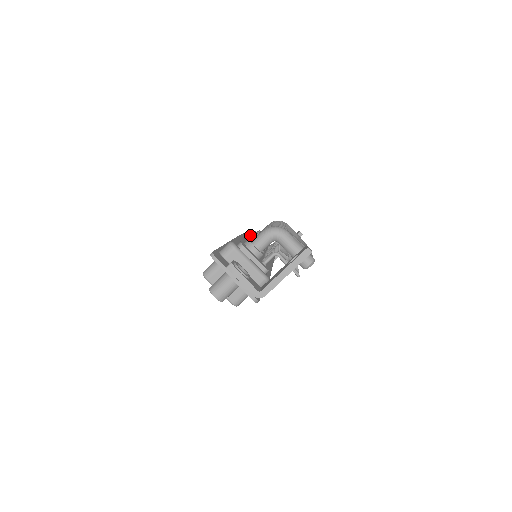
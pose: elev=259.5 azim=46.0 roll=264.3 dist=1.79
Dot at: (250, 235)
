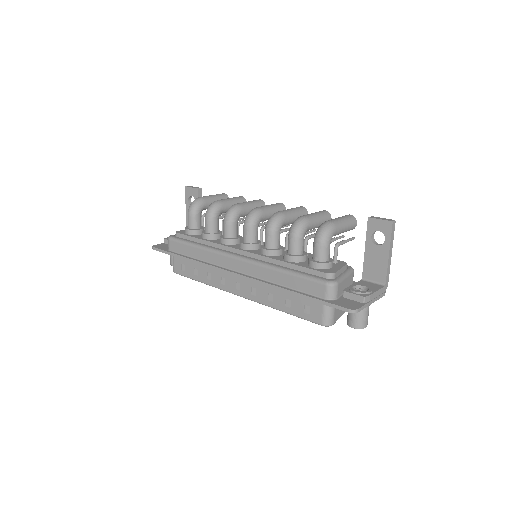
Dot at: (236, 249)
